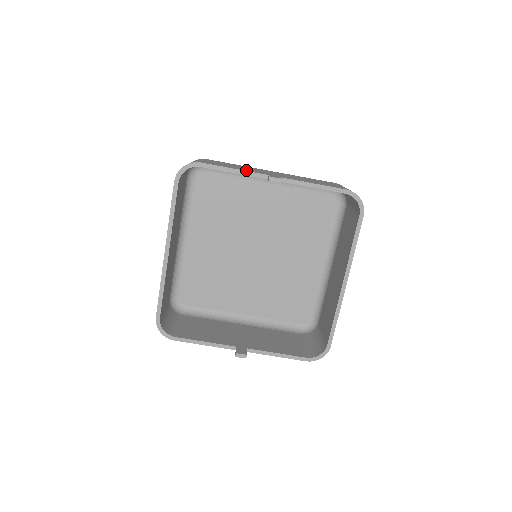
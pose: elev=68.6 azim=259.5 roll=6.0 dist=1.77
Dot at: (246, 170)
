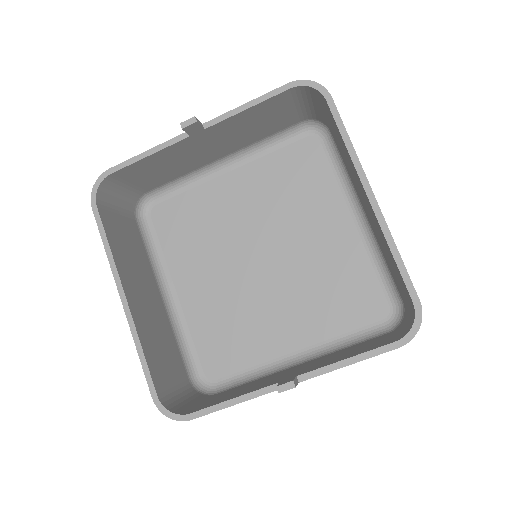
Dot at: occluded
